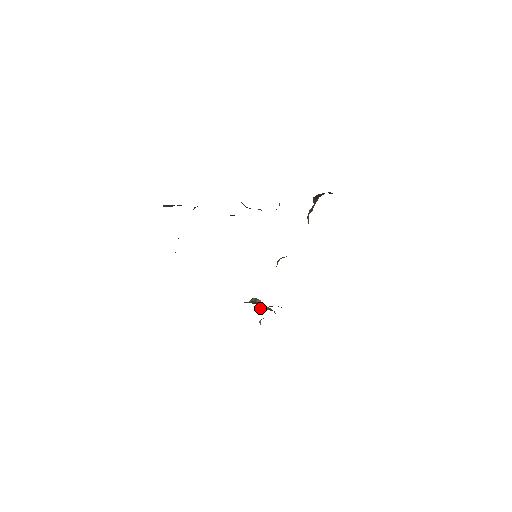
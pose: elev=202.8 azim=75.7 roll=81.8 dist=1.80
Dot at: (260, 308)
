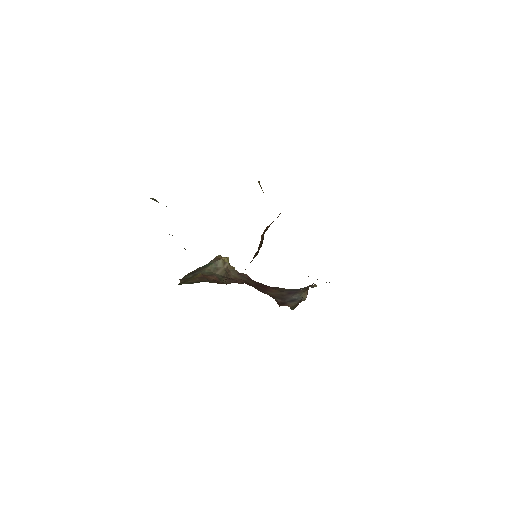
Dot at: occluded
